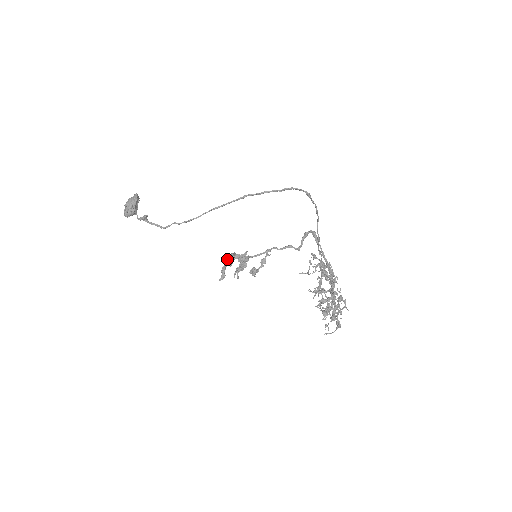
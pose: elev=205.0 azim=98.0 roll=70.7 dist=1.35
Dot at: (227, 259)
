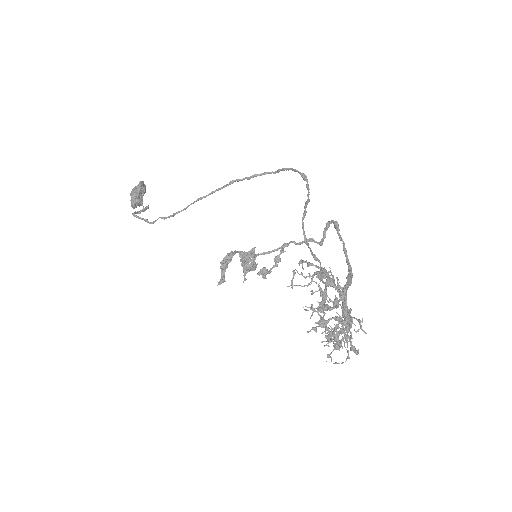
Dot at: (223, 260)
